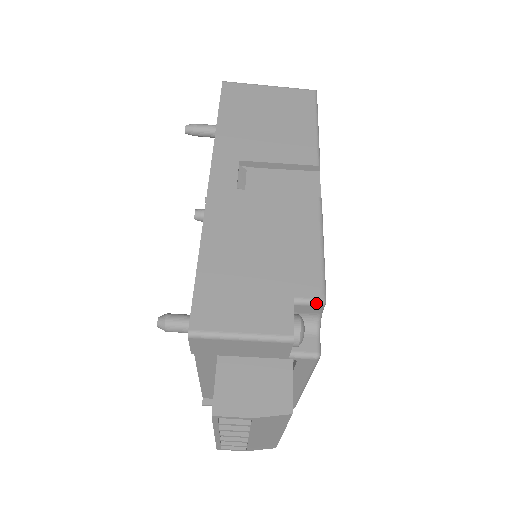
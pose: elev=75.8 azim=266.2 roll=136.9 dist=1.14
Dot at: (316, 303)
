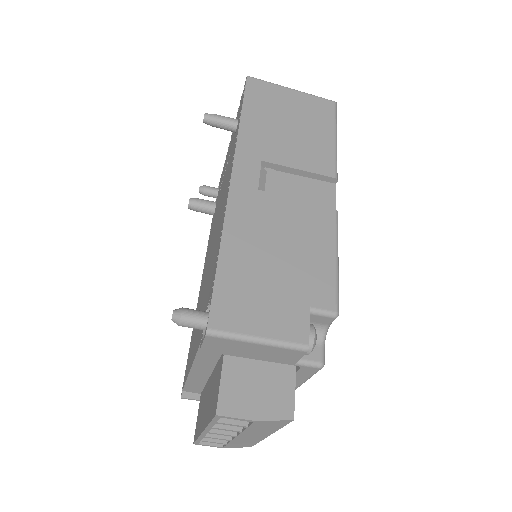
Dot at: (330, 315)
